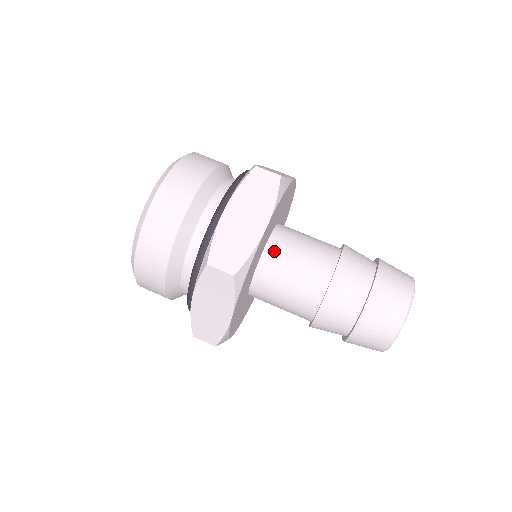
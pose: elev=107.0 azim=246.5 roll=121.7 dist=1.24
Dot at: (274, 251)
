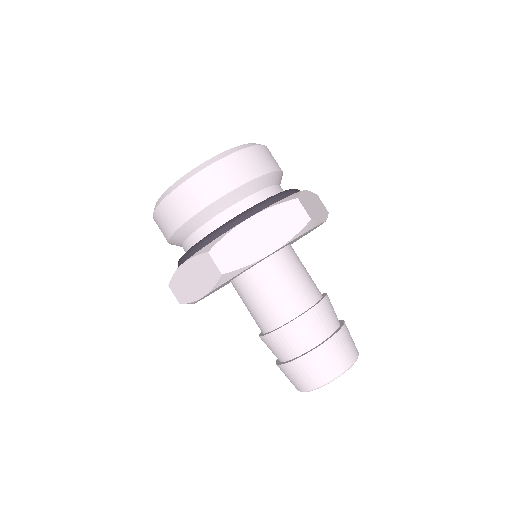
Dot at: (240, 285)
